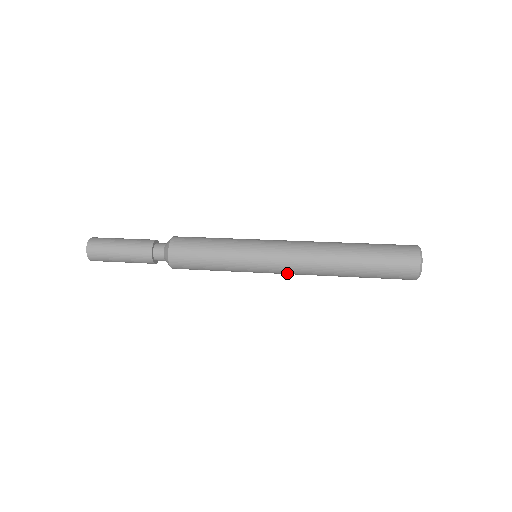
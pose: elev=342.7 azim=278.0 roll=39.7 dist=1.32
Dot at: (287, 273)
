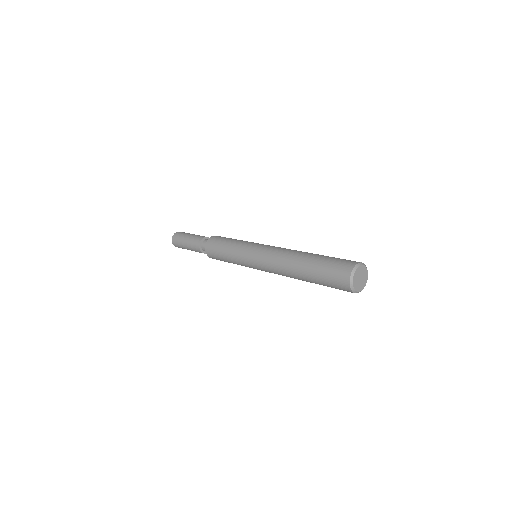
Dot at: (270, 272)
